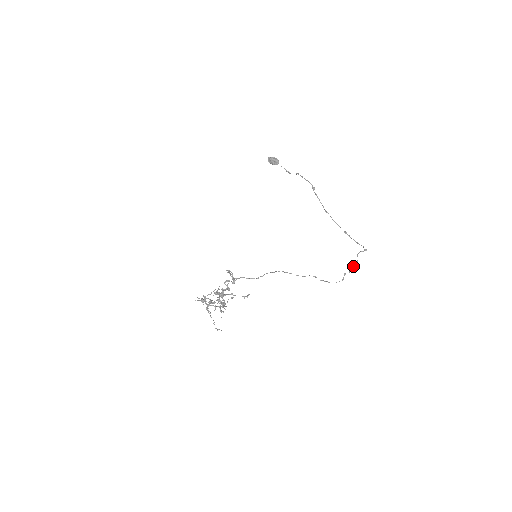
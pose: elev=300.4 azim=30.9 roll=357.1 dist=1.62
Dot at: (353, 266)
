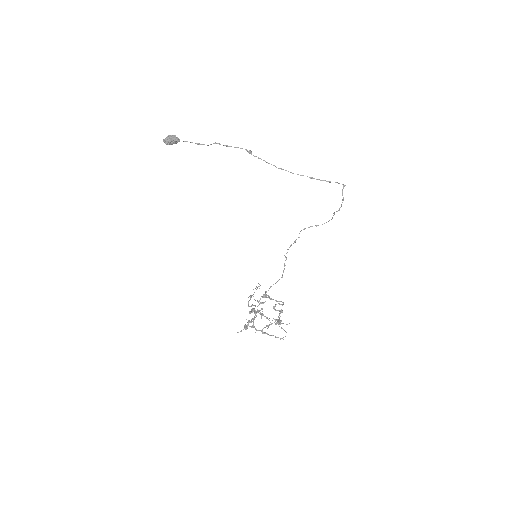
Dot at: (341, 205)
